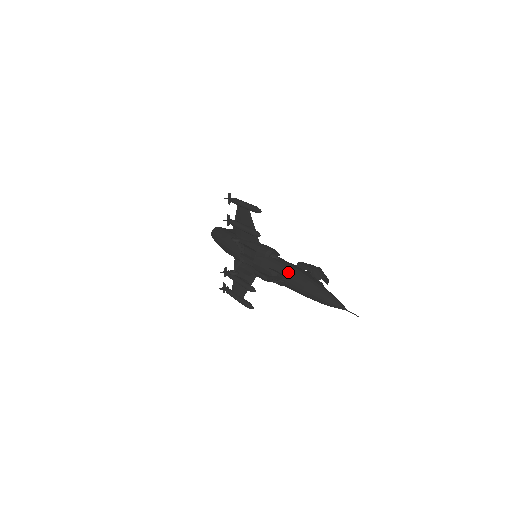
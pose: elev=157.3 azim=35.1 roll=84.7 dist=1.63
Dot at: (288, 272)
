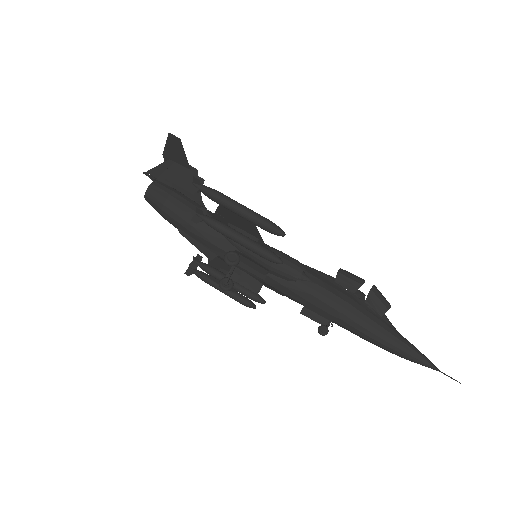
Dot at: (338, 313)
